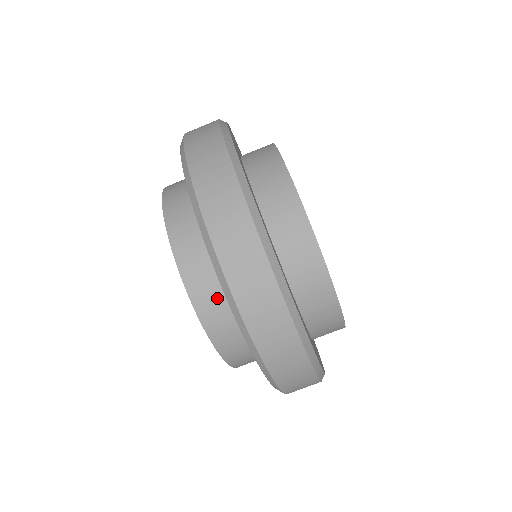
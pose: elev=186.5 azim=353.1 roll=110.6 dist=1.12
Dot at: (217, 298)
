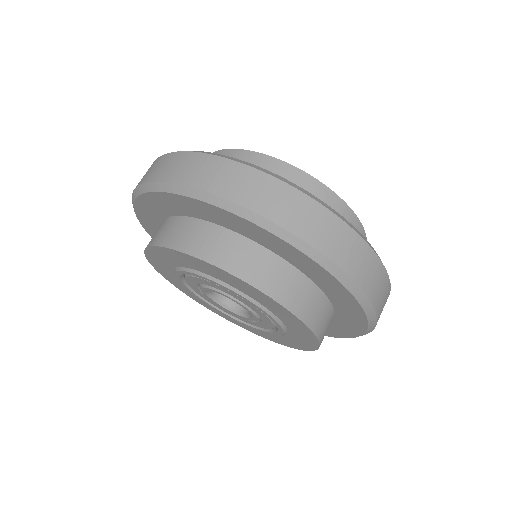
Dot at: (225, 243)
